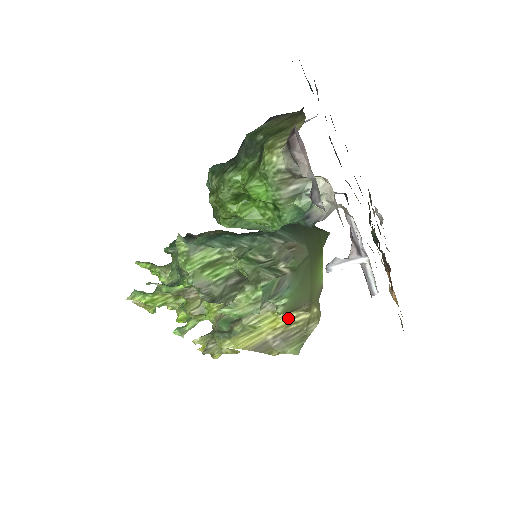
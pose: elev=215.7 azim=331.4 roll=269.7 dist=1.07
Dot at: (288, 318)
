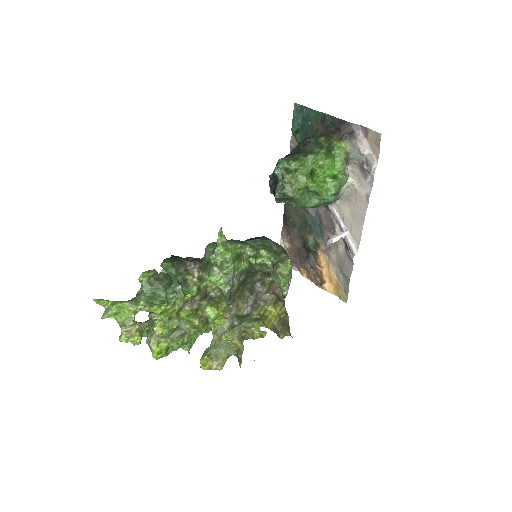
Dot at: (277, 310)
